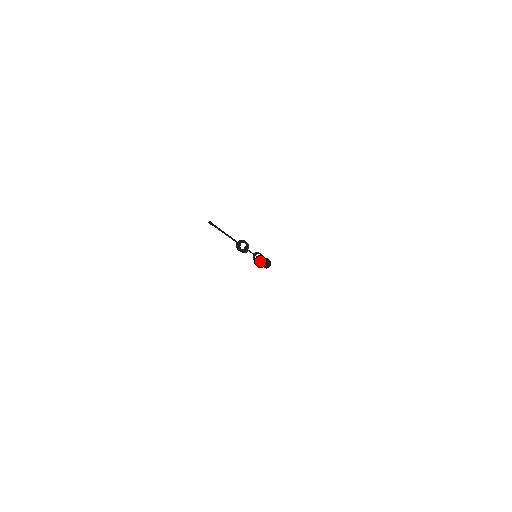
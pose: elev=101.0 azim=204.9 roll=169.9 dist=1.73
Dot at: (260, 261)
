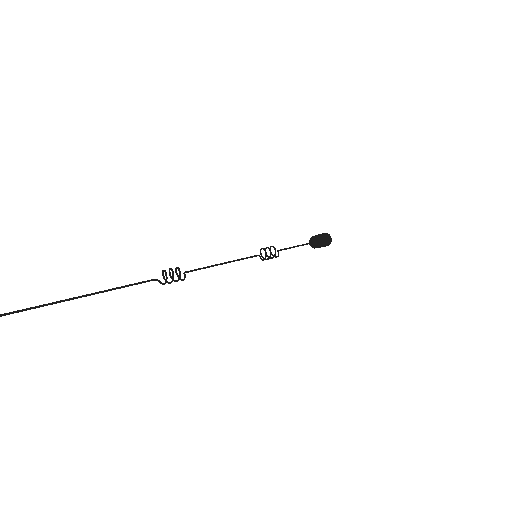
Dot at: (273, 257)
